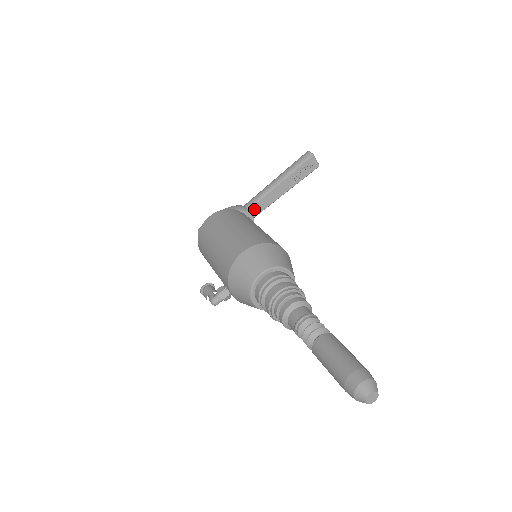
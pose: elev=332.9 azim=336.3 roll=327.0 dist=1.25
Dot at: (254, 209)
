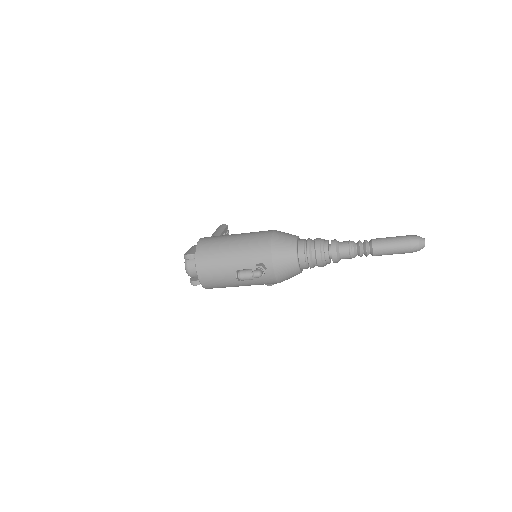
Dot at: occluded
